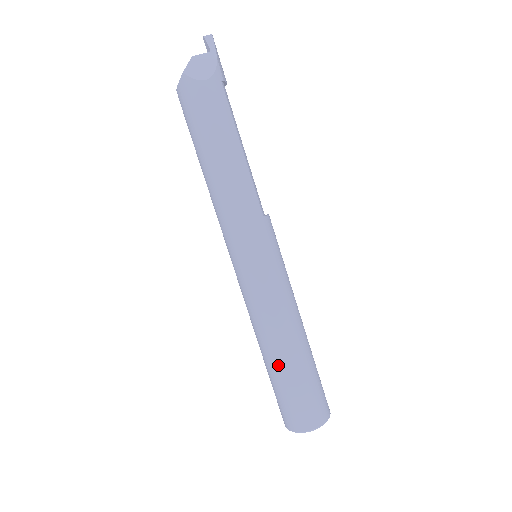
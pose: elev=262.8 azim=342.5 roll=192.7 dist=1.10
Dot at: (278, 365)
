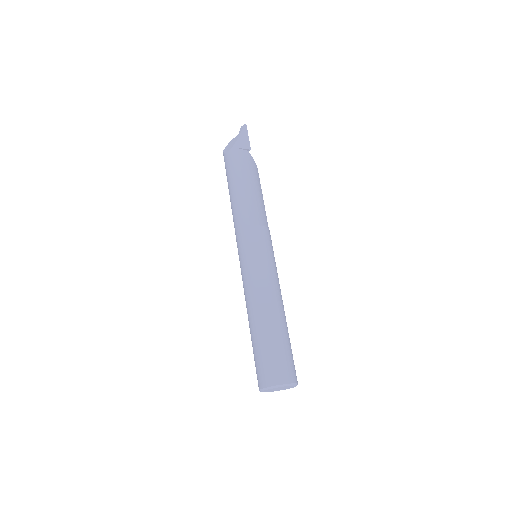
Dot at: (250, 332)
